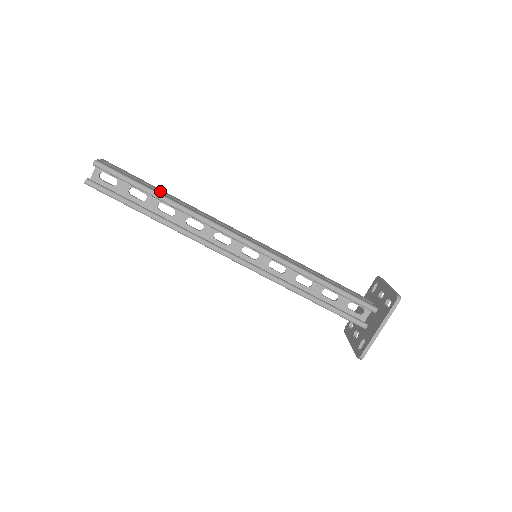
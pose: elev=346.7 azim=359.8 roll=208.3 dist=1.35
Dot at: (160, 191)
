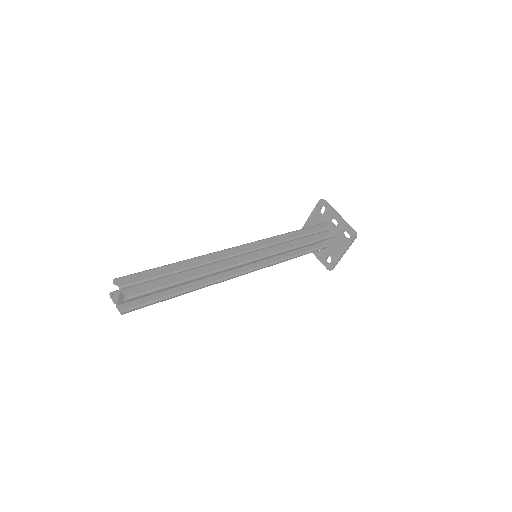
Dot at: (178, 270)
